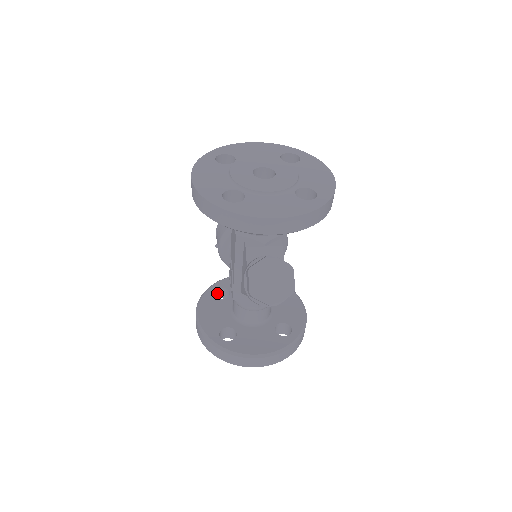
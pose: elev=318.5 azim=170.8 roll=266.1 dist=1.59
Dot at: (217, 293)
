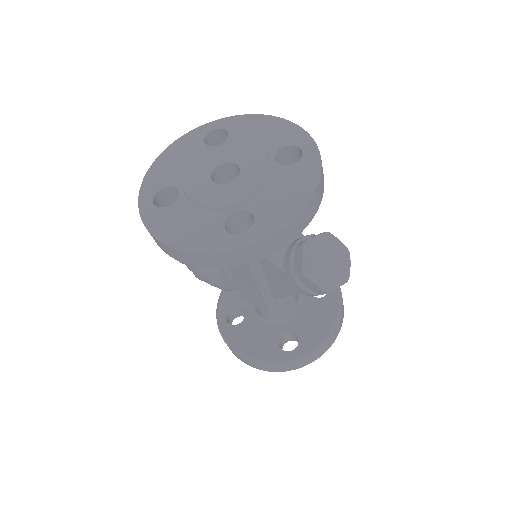
Dot at: (228, 321)
